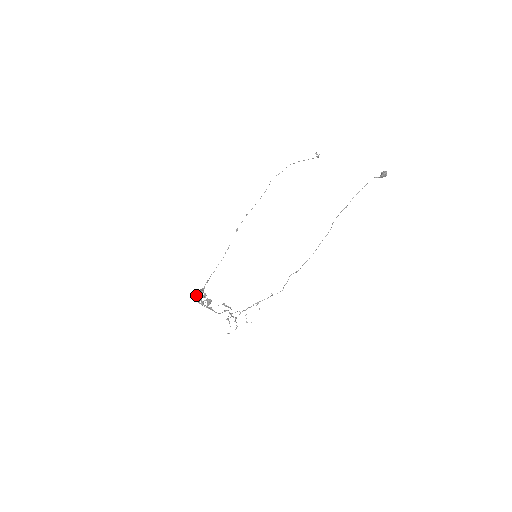
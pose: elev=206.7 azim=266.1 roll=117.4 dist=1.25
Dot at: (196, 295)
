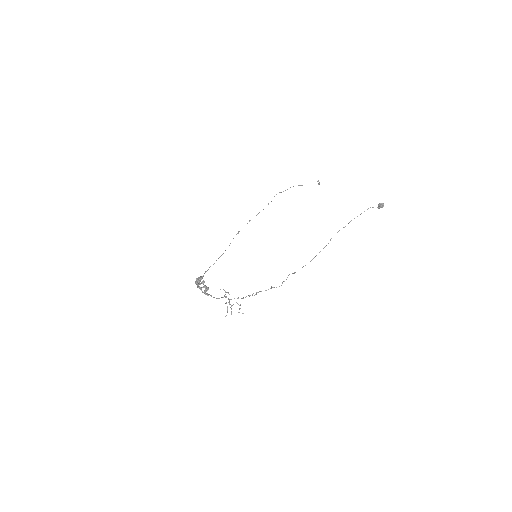
Dot at: occluded
